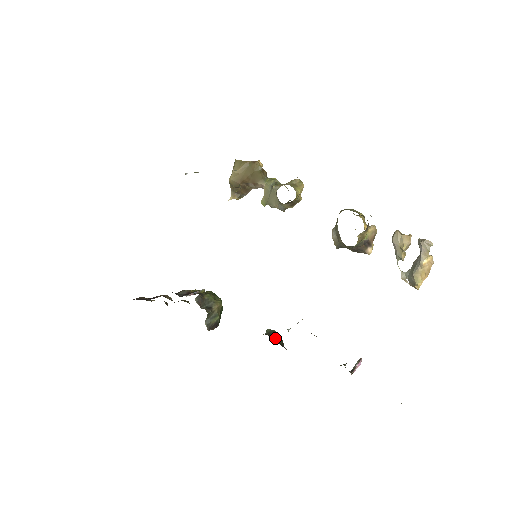
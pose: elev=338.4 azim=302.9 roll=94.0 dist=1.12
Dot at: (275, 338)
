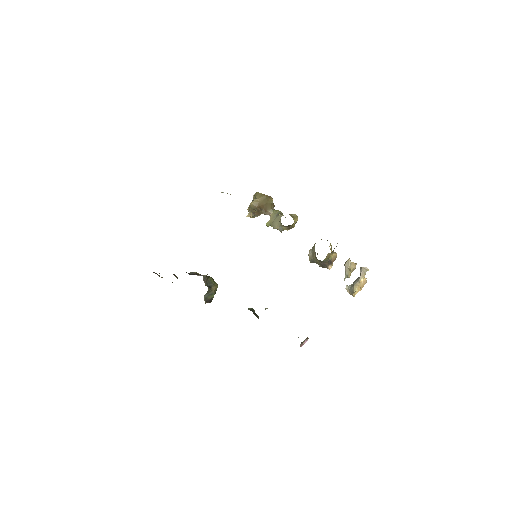
Dot at: (254, 314)
